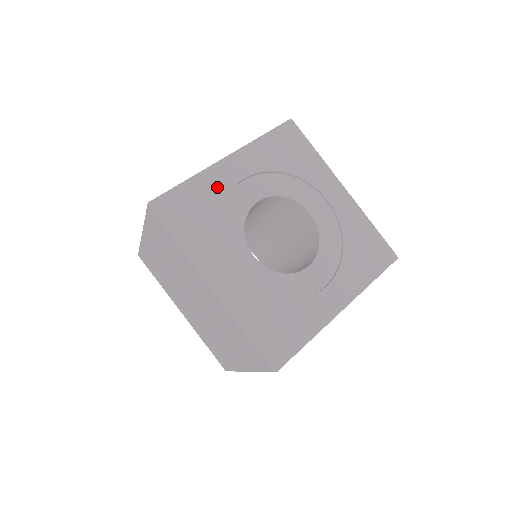
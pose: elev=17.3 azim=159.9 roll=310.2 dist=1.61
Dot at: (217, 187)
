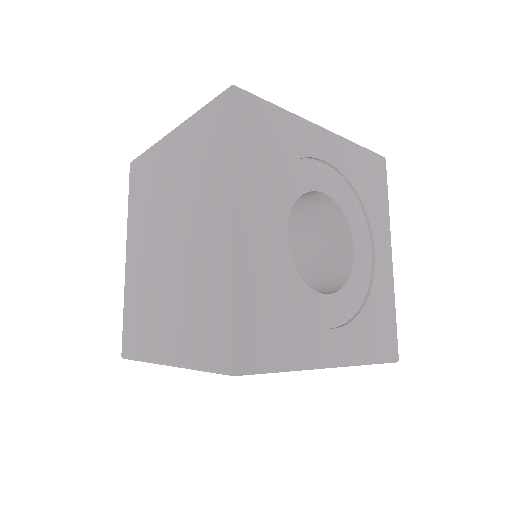
Dot at: (299, 141)
